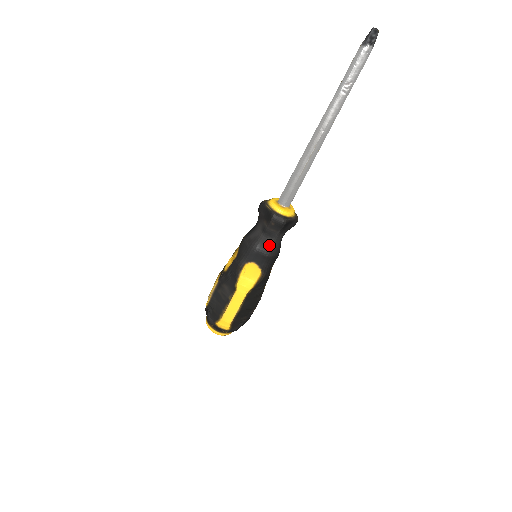
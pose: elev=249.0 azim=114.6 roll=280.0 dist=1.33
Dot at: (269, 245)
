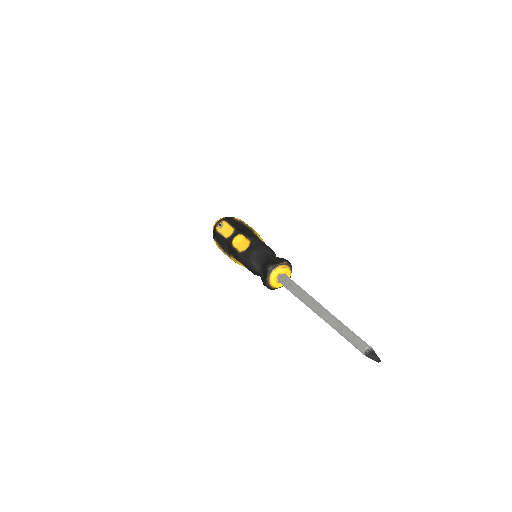
Dot at: (259, 275)
